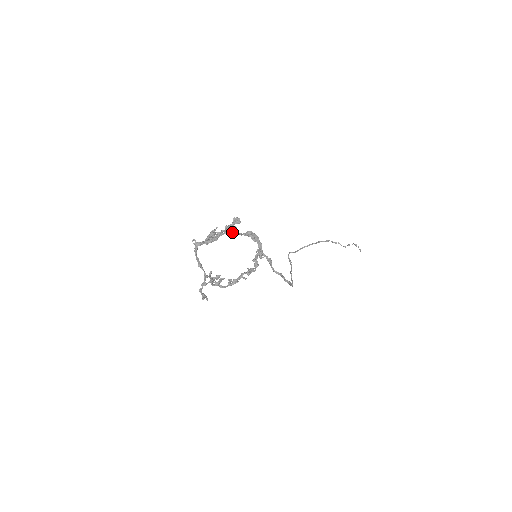
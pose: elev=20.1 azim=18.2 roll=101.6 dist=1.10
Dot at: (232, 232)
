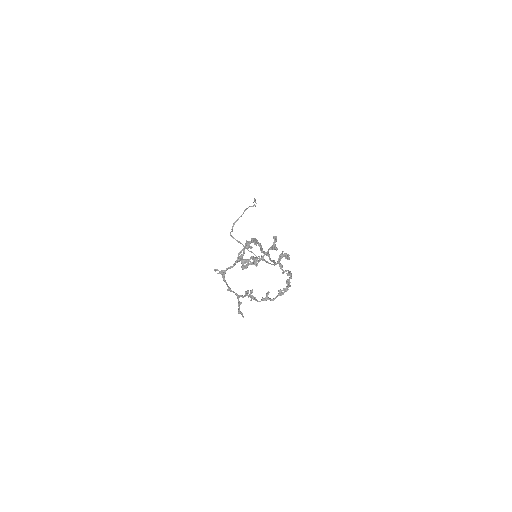
Dot at: (248, 247)
